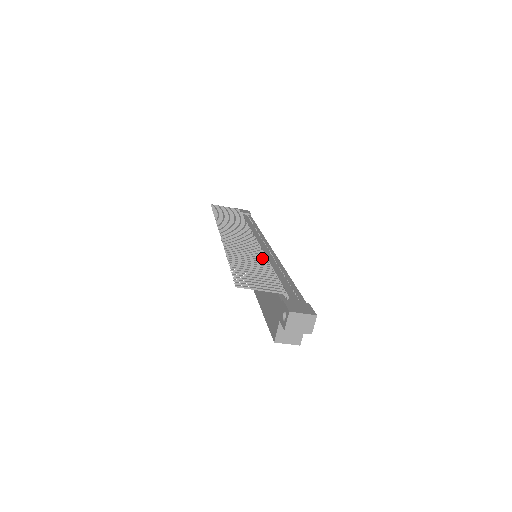
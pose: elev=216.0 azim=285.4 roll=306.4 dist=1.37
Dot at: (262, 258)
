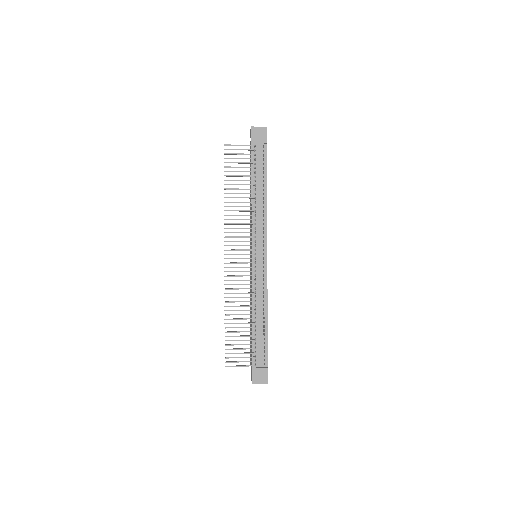
Dot at: (250, 306)
